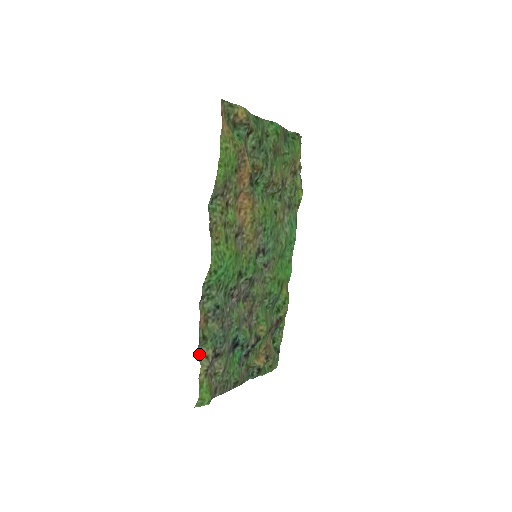
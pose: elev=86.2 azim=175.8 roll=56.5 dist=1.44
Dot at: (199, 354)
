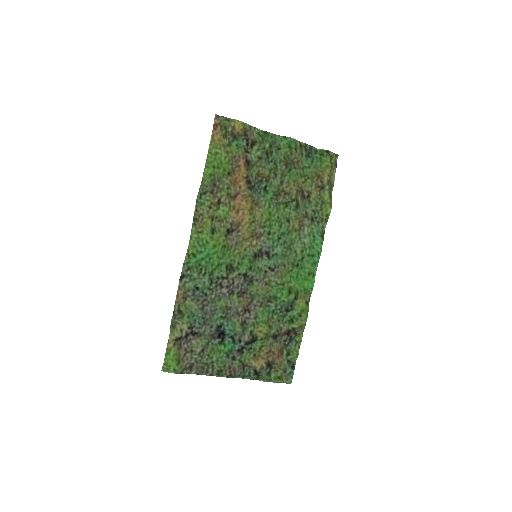
Dot at: (174, 325)
